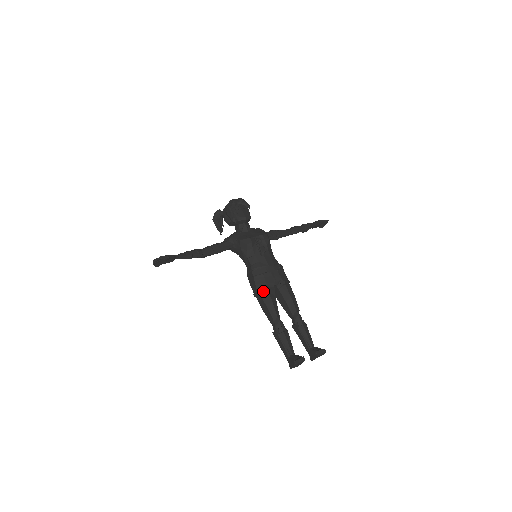
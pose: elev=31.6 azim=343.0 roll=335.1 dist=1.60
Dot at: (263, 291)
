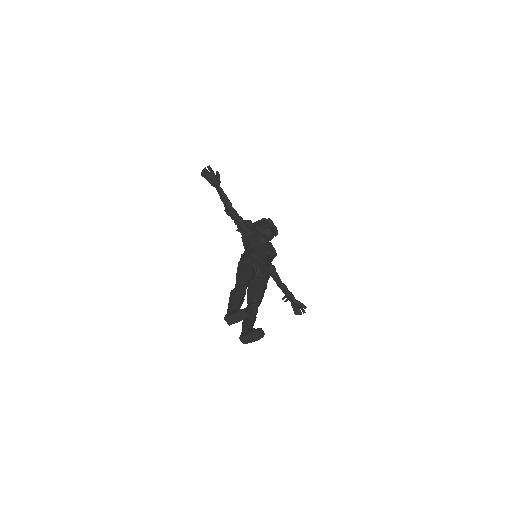
Dot at: (251, 264)
